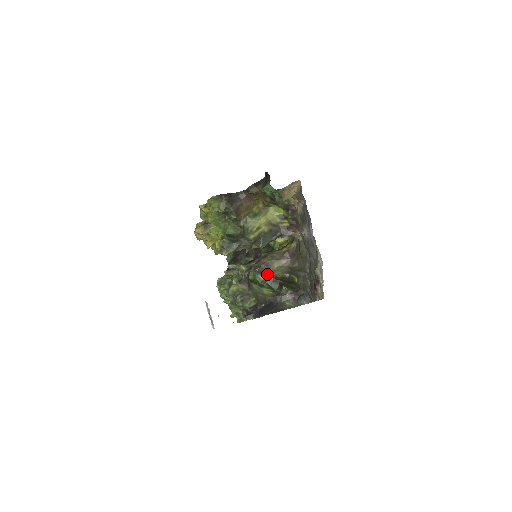
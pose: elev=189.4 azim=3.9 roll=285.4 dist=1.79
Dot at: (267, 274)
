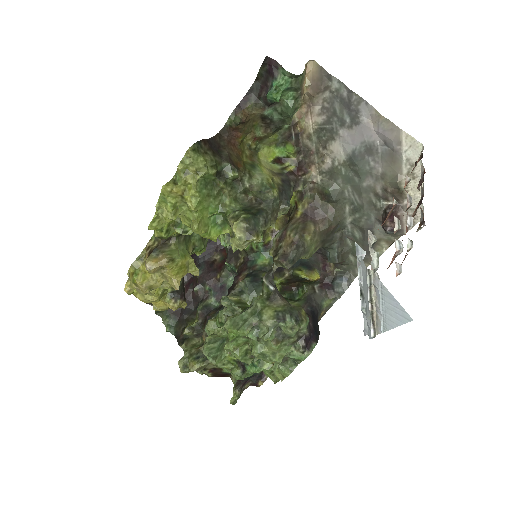
Dot at: occluded
